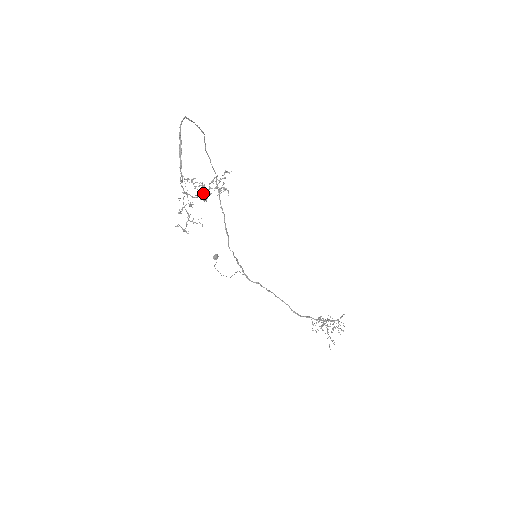
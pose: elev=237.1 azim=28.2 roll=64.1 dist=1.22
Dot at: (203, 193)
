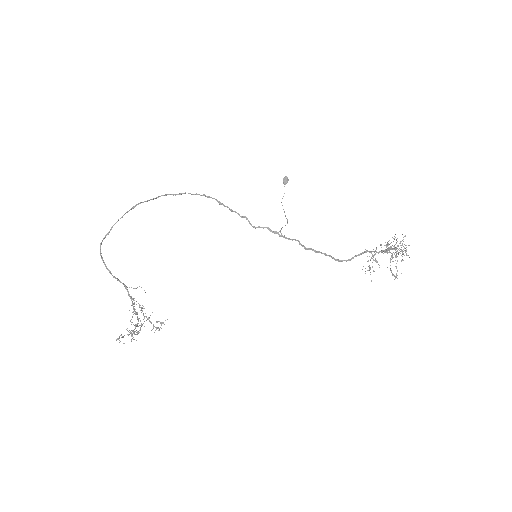
Dot at: (133, 330)
